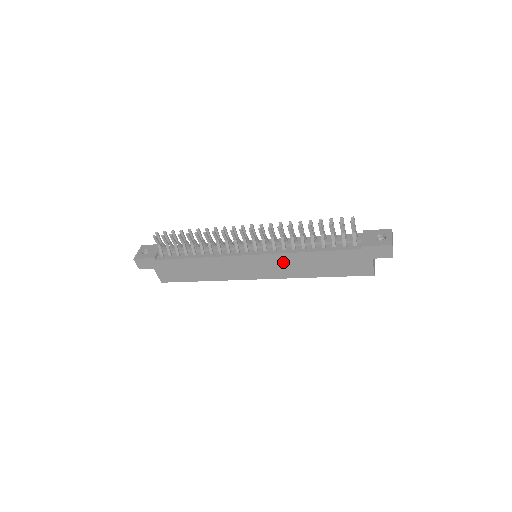
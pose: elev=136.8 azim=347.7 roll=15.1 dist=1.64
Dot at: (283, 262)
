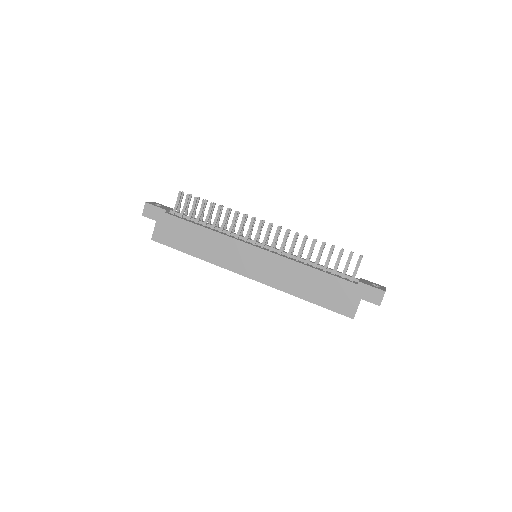
Dot at: (280, 267)
